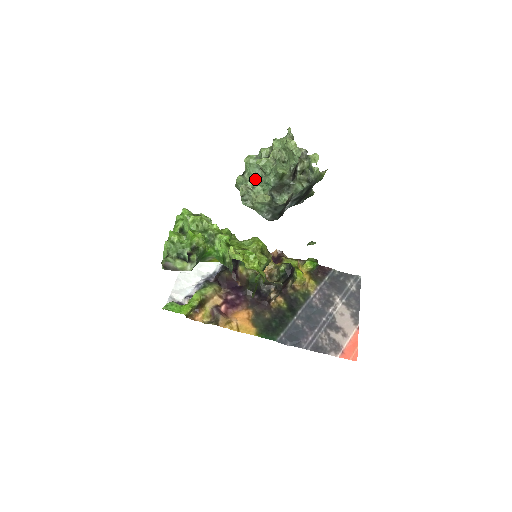
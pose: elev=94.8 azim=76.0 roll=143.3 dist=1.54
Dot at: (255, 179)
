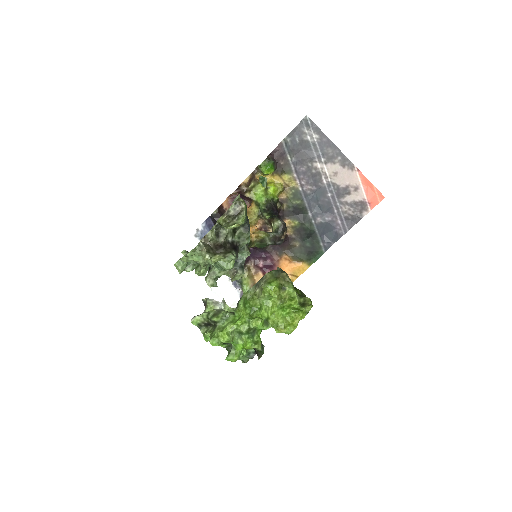
Dot at: occluded
